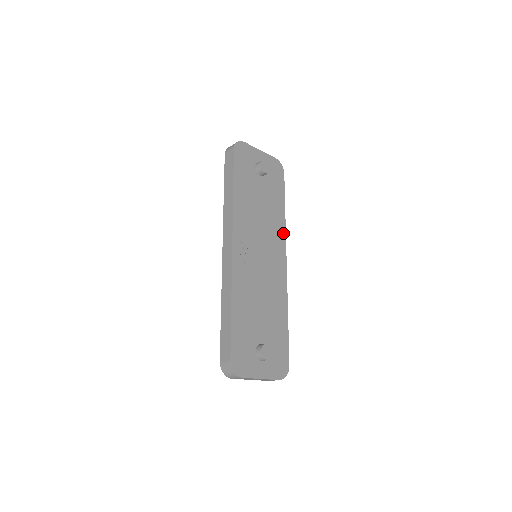
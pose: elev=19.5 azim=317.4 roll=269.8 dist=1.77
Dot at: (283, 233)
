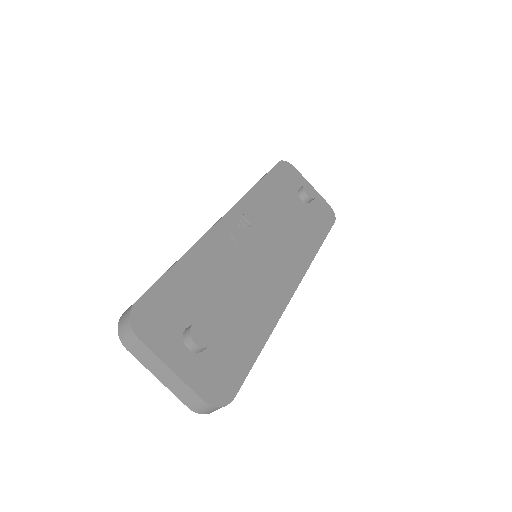
Dot at: (307, 261)
